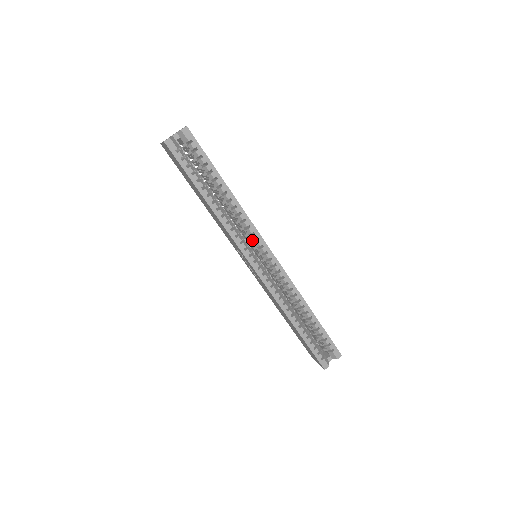
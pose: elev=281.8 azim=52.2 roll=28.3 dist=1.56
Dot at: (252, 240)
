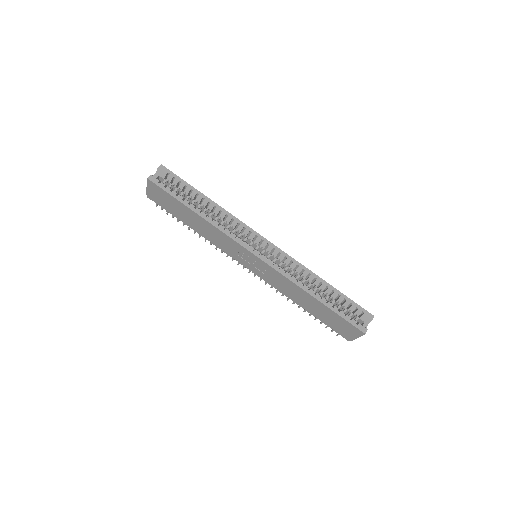
Dot at: occluded
